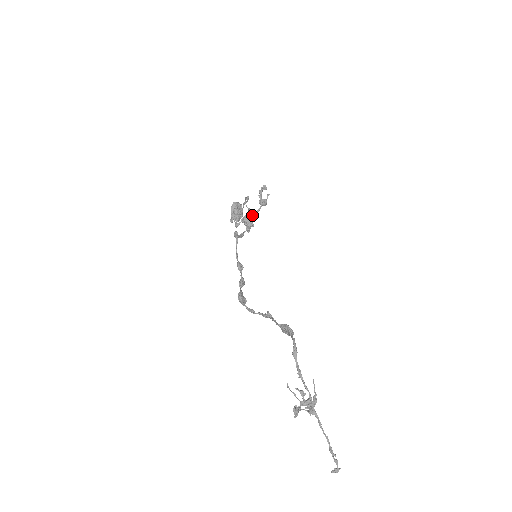
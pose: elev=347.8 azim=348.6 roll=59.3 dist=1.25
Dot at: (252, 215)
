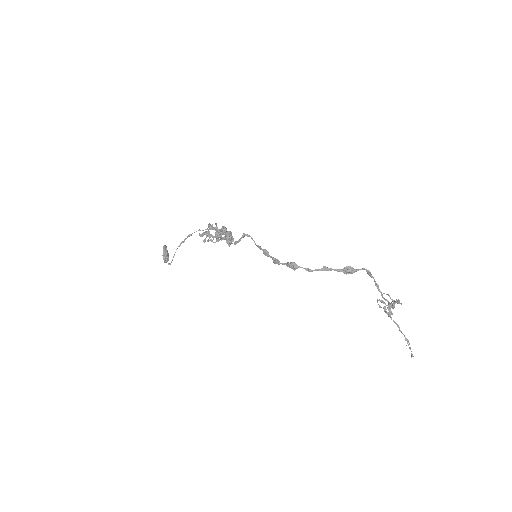
Dot at: (230, 233)
